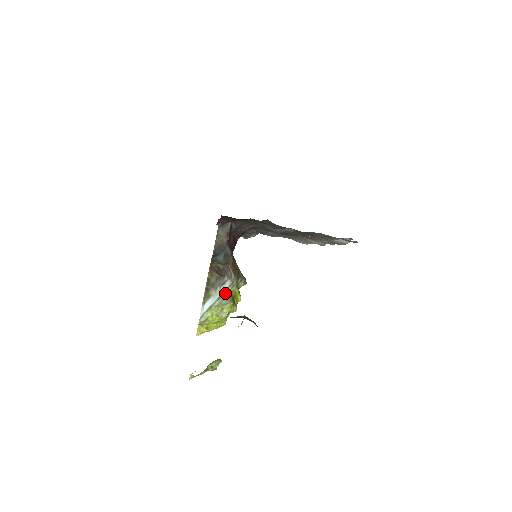
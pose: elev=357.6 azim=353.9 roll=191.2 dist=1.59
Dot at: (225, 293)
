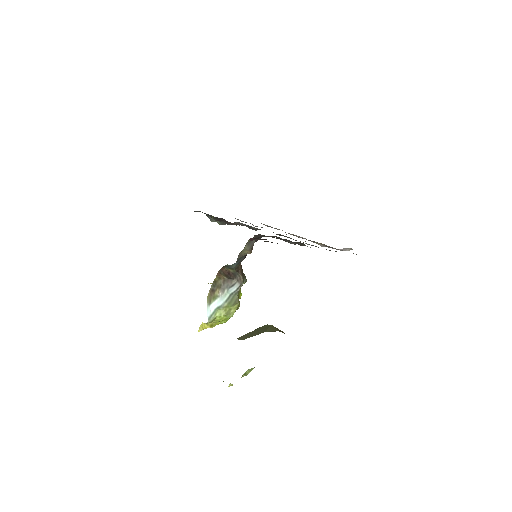
Dot at: (233, 295)
